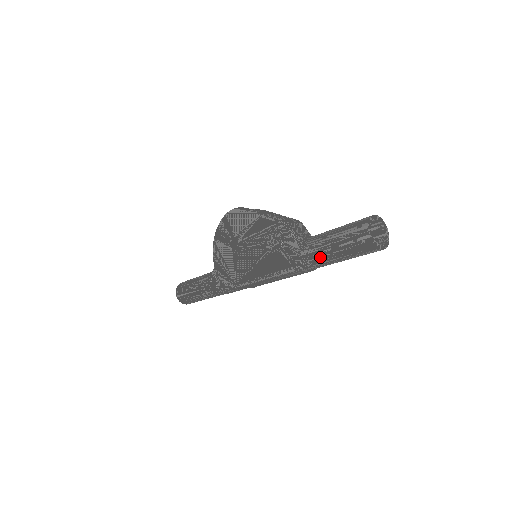
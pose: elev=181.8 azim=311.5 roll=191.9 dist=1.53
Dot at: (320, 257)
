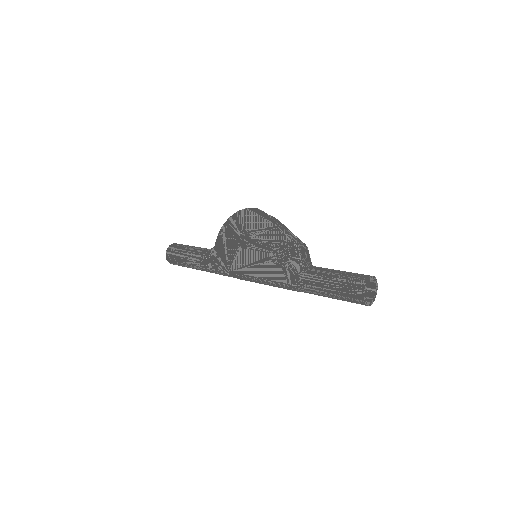
Dot at: (315, 287)
